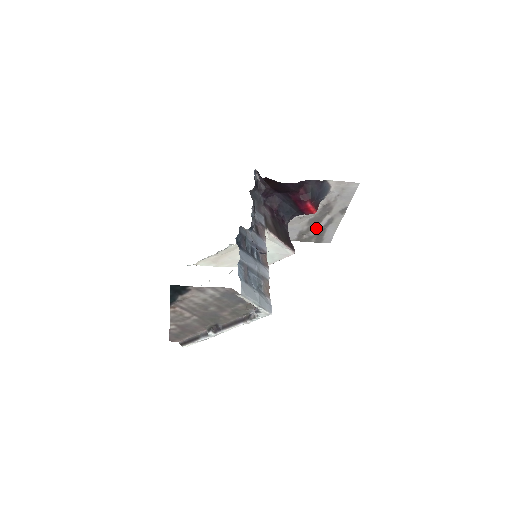
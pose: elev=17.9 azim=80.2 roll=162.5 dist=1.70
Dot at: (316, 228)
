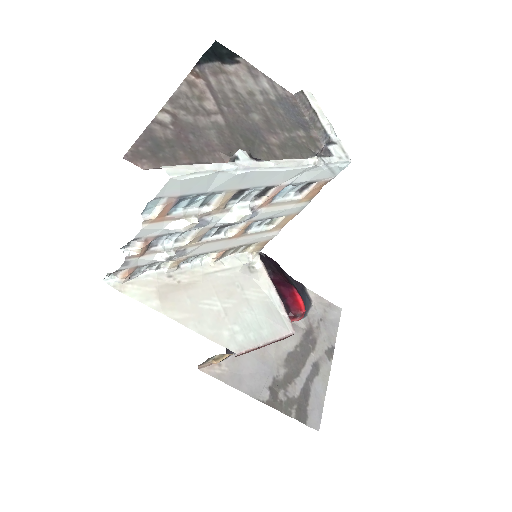
Dot at: (296, 380)
